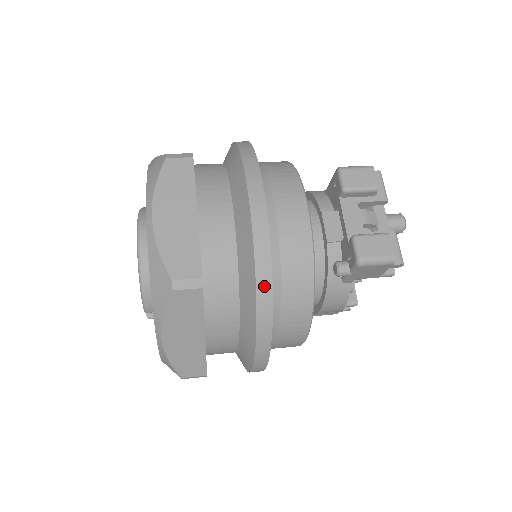
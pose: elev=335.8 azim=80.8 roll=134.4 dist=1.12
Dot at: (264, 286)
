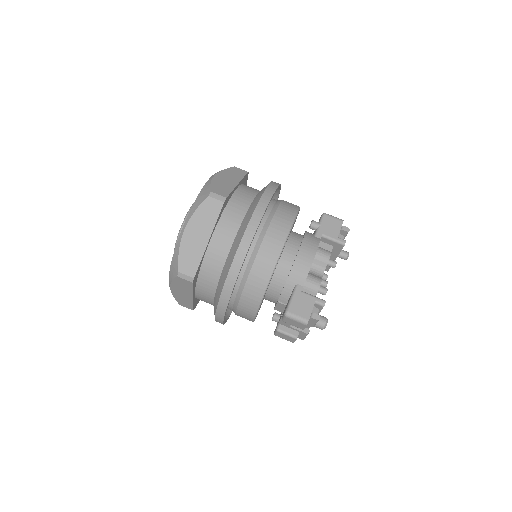
Dot at: occluded
